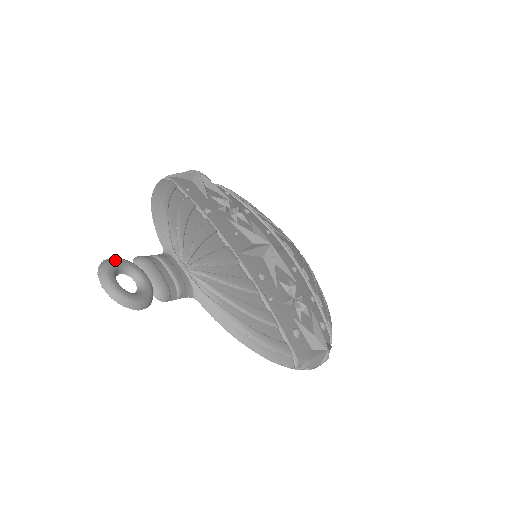
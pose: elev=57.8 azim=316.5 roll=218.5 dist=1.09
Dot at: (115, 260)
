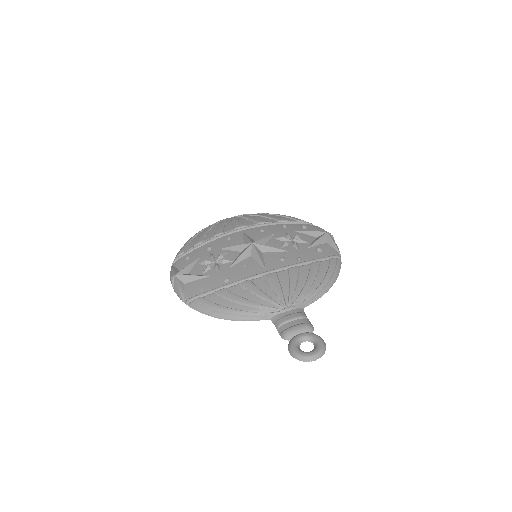
Dot at: (294, 351)
